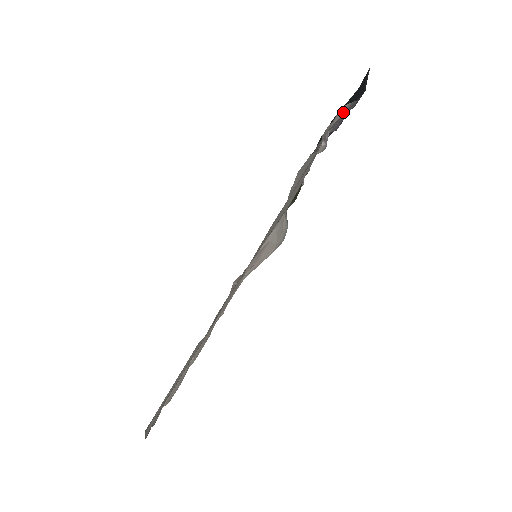
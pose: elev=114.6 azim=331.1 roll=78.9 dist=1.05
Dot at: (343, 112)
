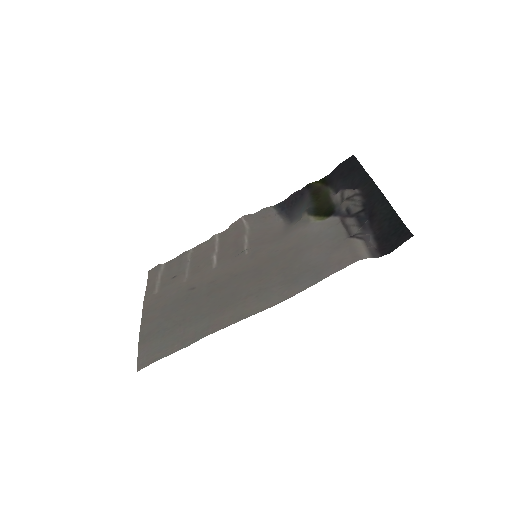
Dot at: (367, 249)
